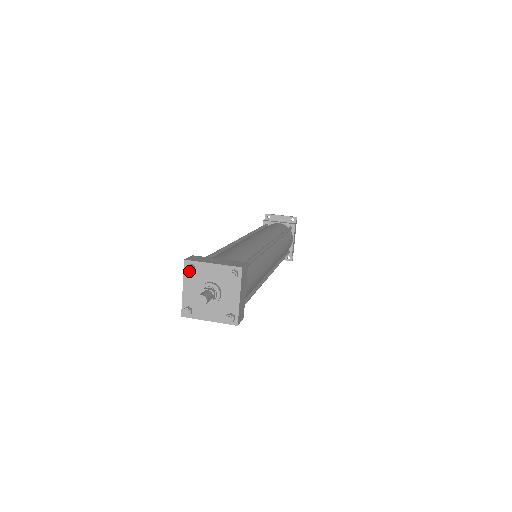
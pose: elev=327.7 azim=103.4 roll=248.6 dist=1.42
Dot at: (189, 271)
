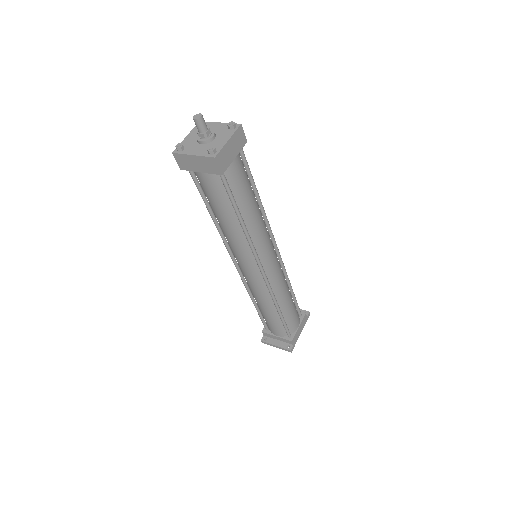
Dot at: occluded
